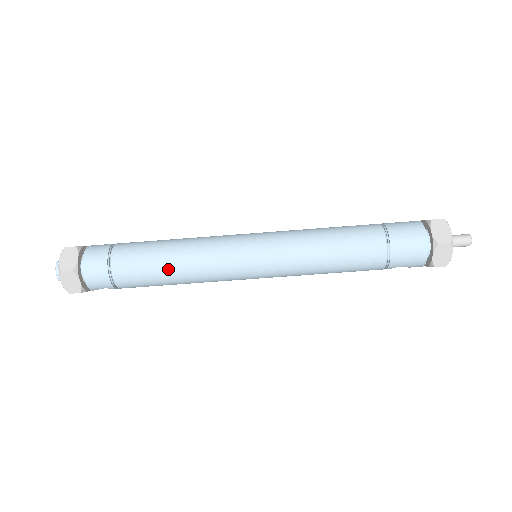
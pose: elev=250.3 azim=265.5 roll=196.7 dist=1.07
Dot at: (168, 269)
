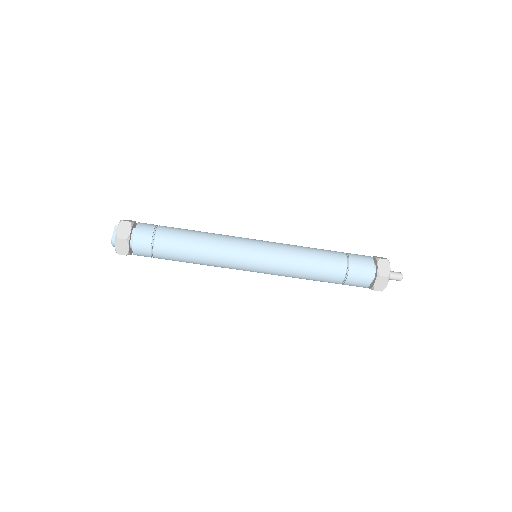
Dot at: (194, 263)
